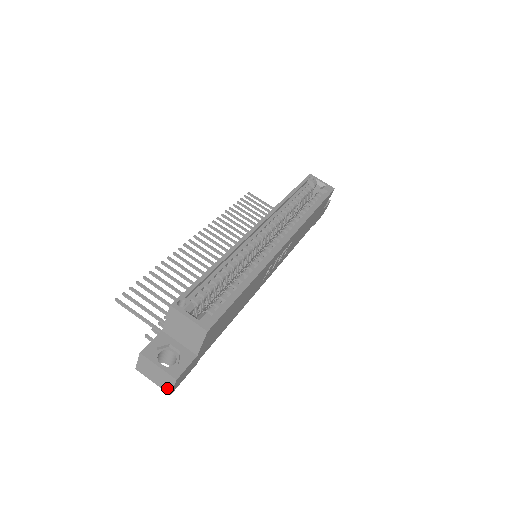
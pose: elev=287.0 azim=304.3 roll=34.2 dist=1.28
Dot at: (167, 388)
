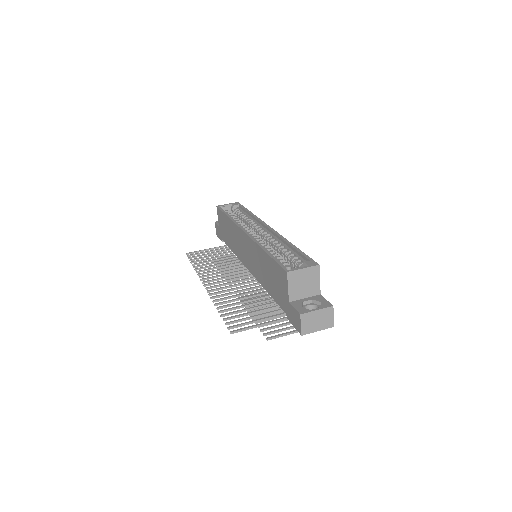
Dot at: (329, 323)
